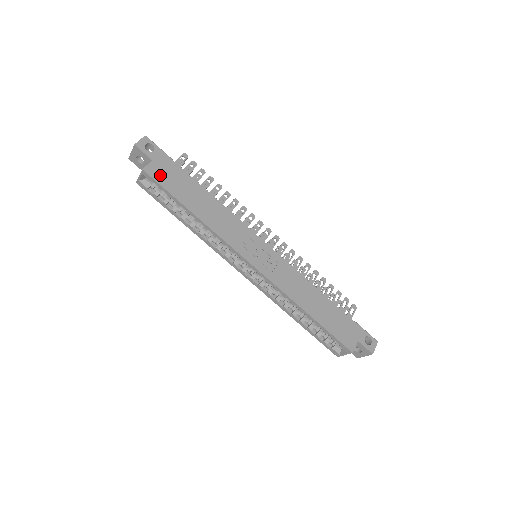
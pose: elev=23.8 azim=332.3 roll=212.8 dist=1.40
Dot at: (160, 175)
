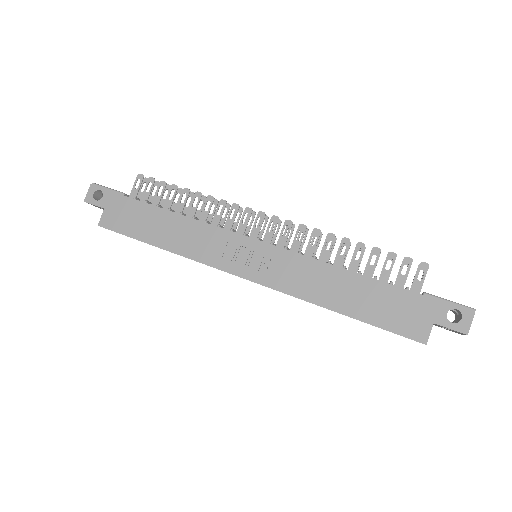
Dot at: (115, 221)
